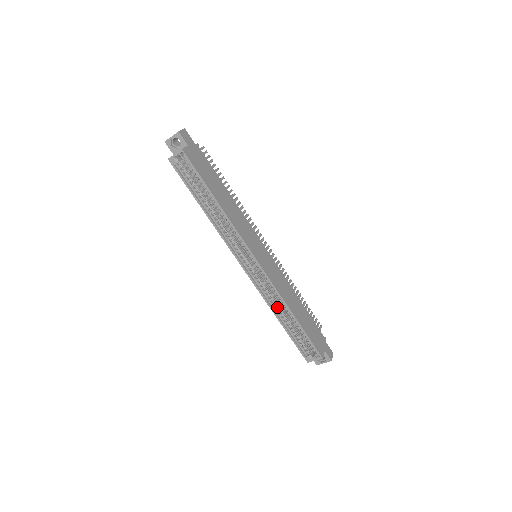
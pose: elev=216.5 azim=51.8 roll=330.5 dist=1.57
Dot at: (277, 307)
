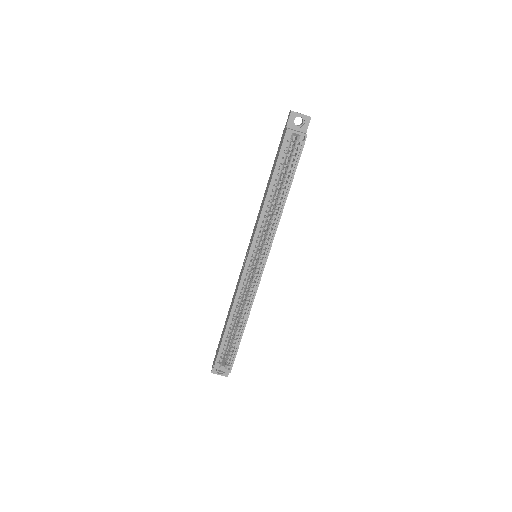
Dot at: (238, 309)
